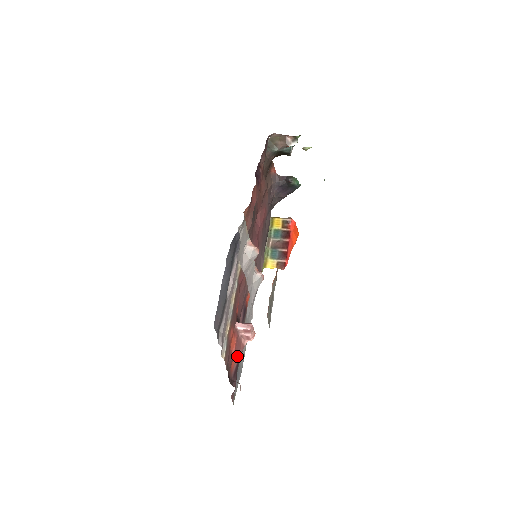
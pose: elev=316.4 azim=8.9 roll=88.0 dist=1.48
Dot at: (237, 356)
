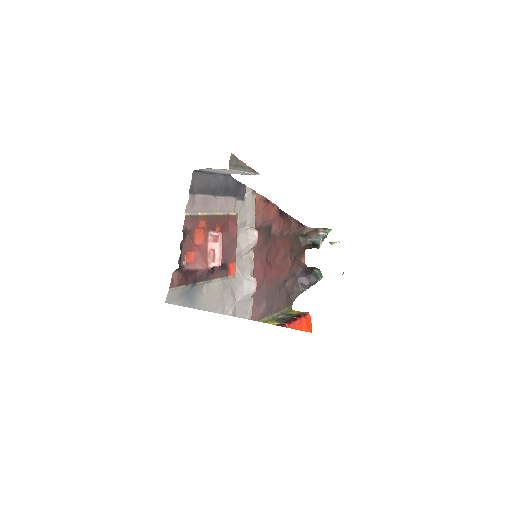
Dot at: (197, 264)
